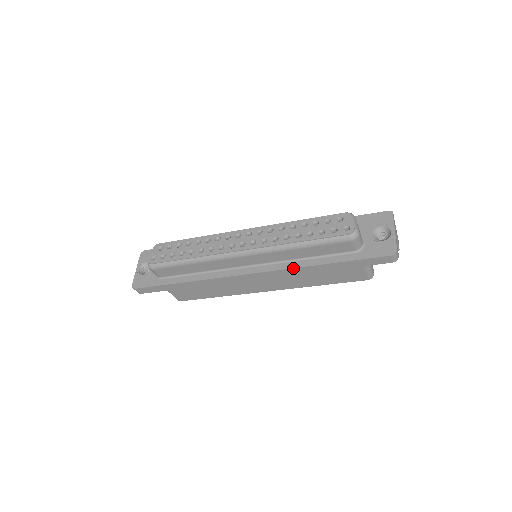
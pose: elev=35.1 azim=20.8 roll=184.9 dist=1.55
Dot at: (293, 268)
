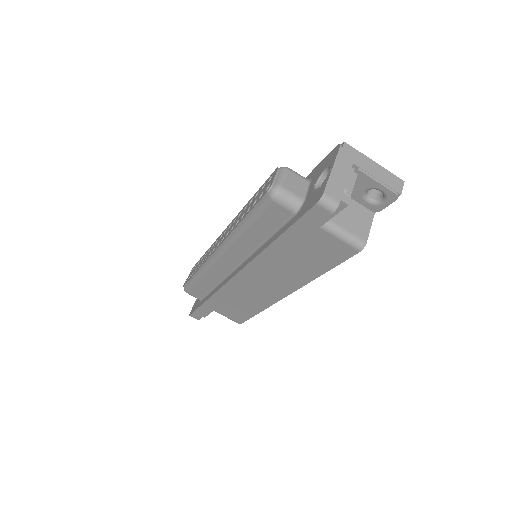
Dot at: (255, 258)
